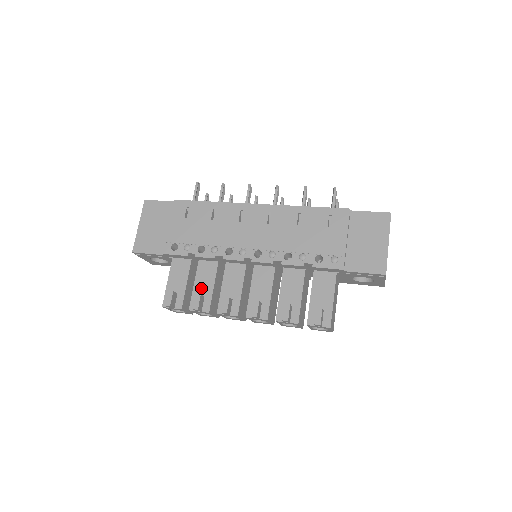
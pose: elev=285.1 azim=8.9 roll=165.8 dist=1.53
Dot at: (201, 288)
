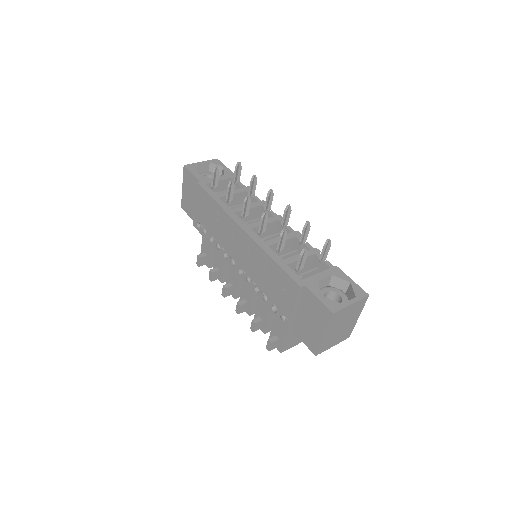
Dot at: (217, 263)
